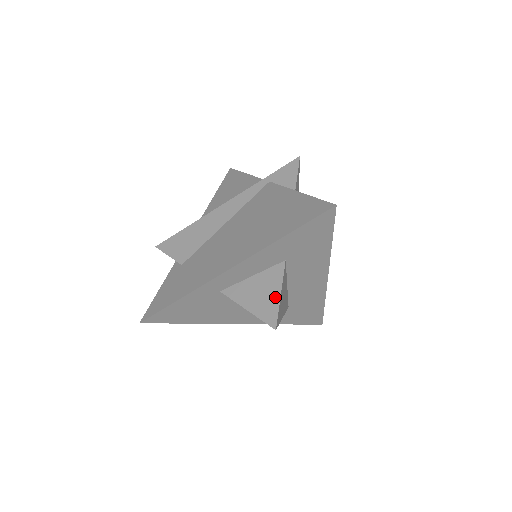
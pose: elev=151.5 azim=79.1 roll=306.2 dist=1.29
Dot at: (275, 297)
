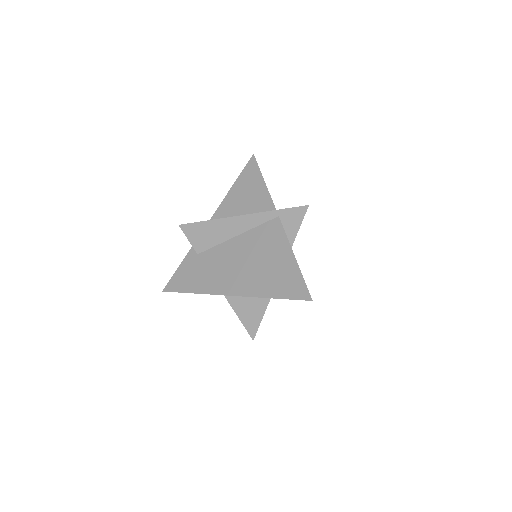
Dot at: (258, 318)
